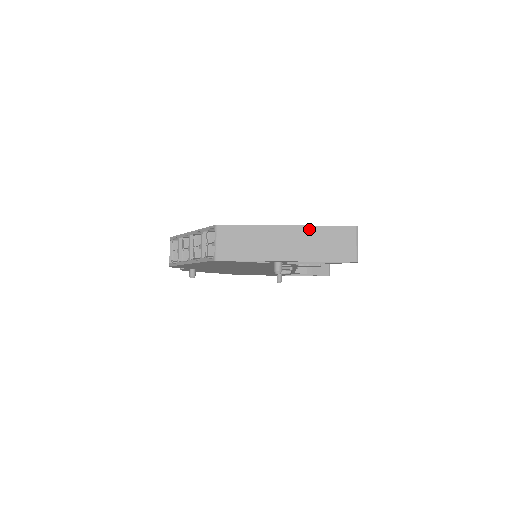
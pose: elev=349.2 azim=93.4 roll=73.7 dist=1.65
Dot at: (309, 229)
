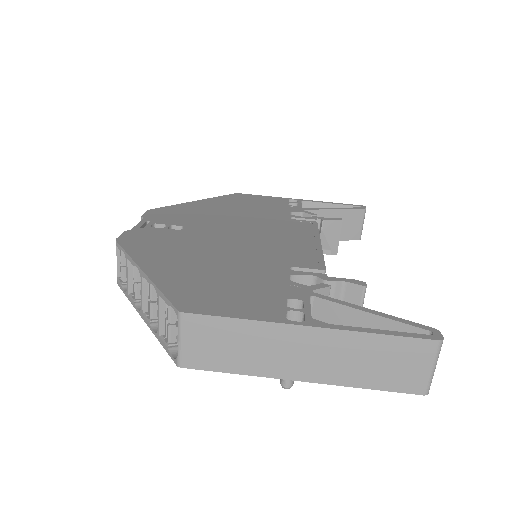
Dot at: (352, 337)
